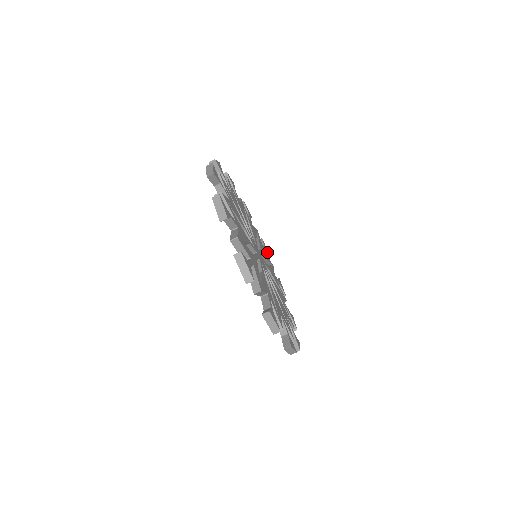
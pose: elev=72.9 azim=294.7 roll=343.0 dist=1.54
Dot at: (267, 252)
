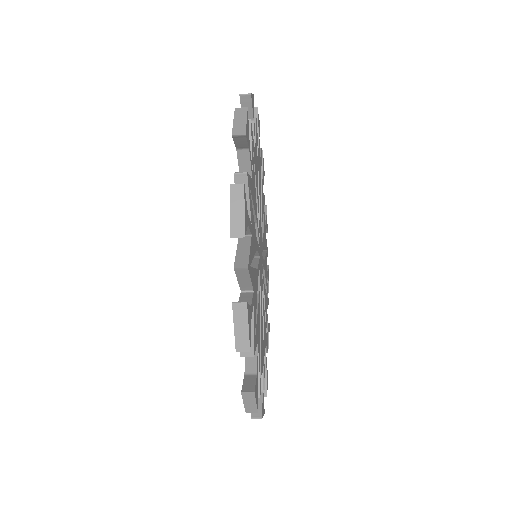
Dot at: occluded
